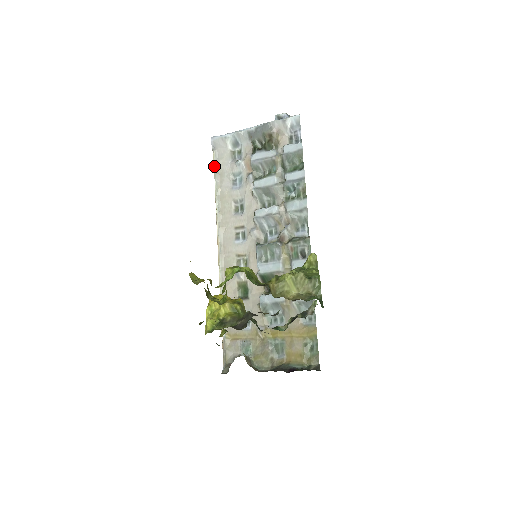
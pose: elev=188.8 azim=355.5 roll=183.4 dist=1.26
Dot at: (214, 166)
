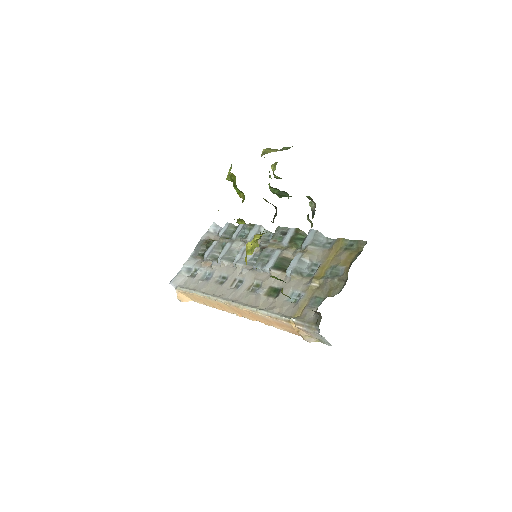
Dot at: (184, 289)
